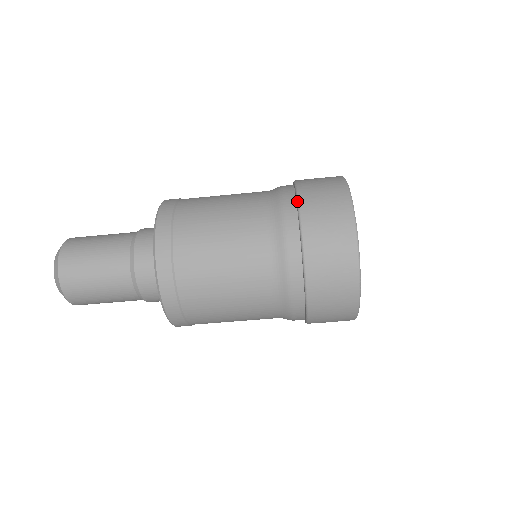
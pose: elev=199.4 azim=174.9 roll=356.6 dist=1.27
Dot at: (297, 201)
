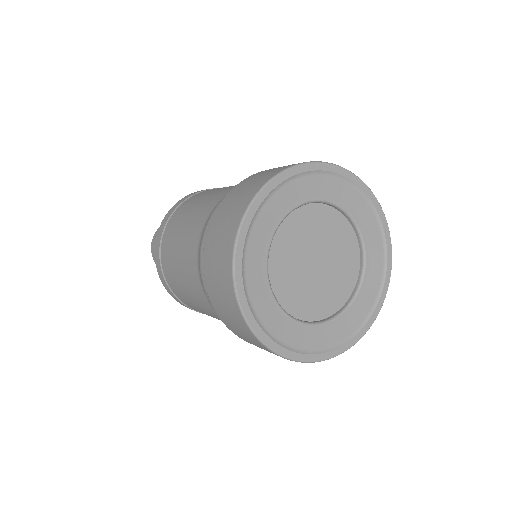
Dot at: (207, 230)
